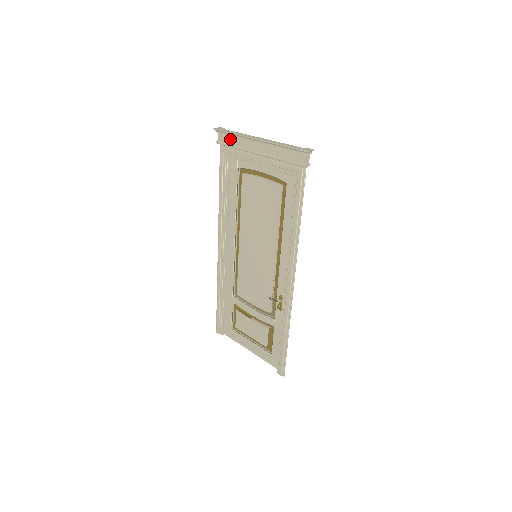
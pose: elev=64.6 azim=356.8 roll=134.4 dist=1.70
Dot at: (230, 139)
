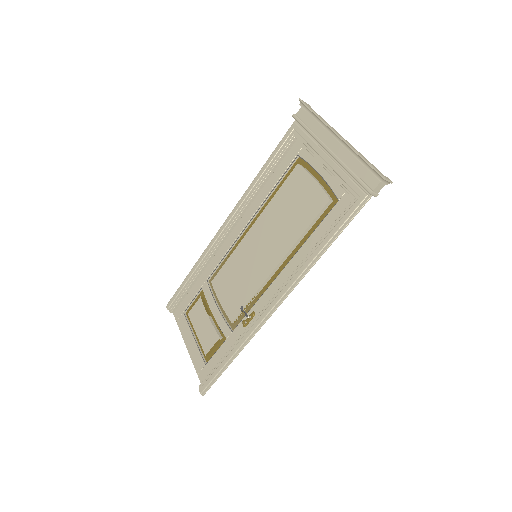
Dot at: (309, 120)
